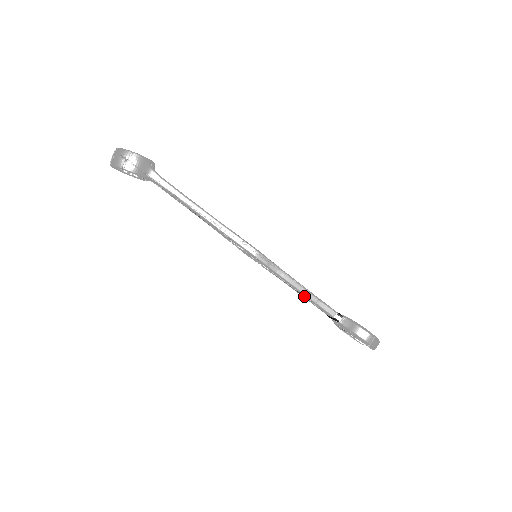
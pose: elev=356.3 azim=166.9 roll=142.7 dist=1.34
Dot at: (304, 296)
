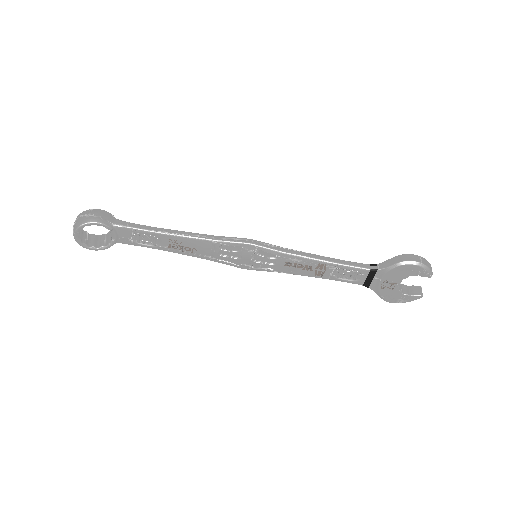
Dot at: (326, 267)
